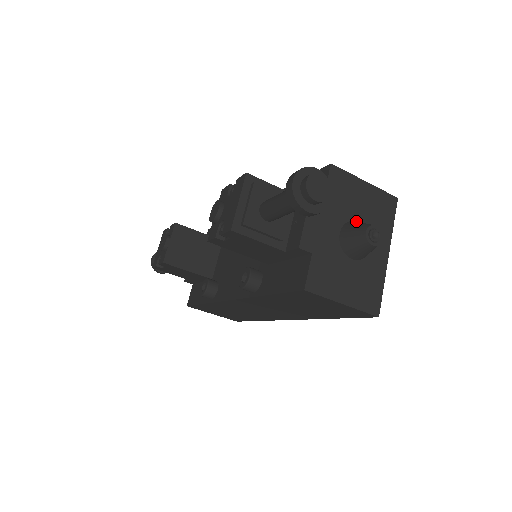
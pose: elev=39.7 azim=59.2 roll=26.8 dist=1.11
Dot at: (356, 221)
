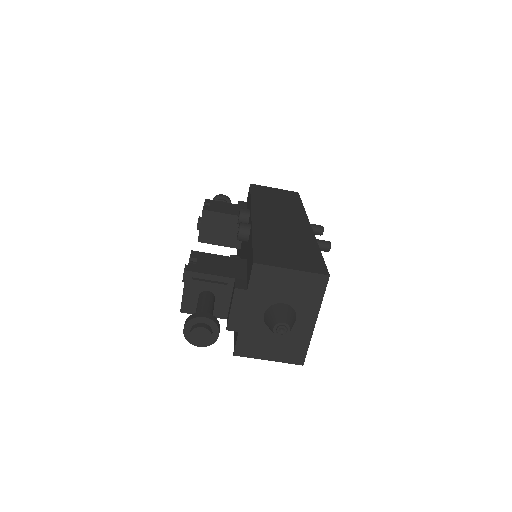
Dot at: (279, 305)
